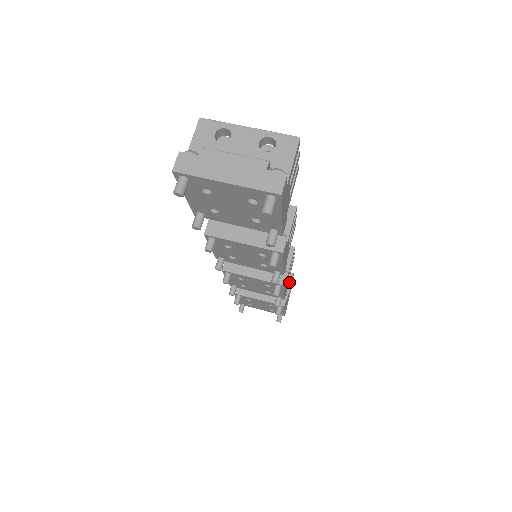
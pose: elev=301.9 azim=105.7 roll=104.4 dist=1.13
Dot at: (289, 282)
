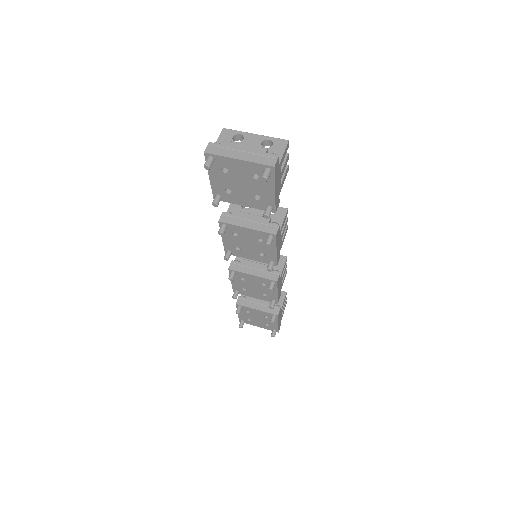
Dot at: (283, 298)
